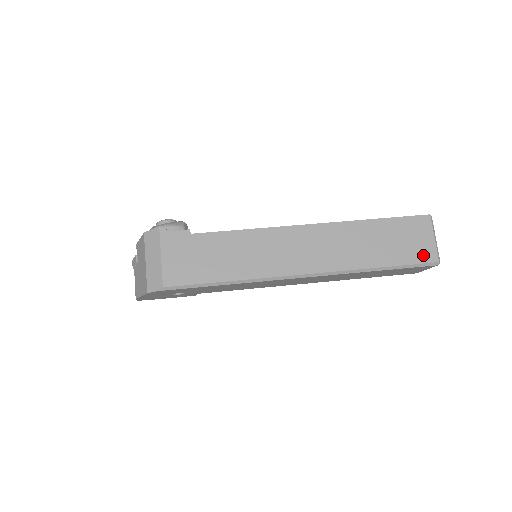
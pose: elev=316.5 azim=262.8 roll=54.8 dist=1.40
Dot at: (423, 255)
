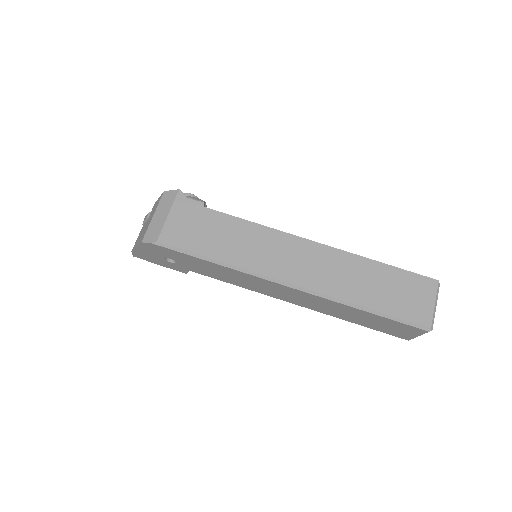
Dot at: (417, 315)
